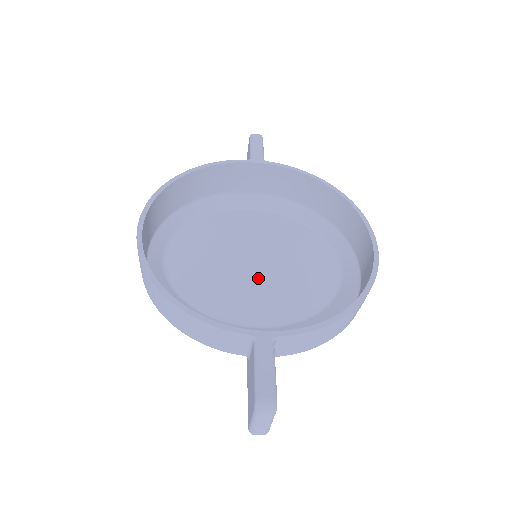
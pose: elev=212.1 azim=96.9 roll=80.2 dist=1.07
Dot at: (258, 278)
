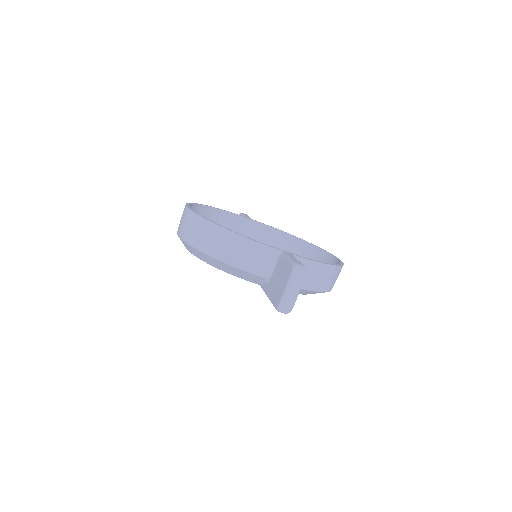
Dot at: occluded
